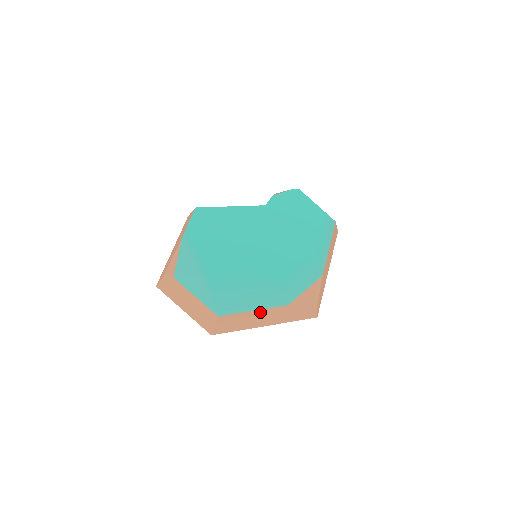
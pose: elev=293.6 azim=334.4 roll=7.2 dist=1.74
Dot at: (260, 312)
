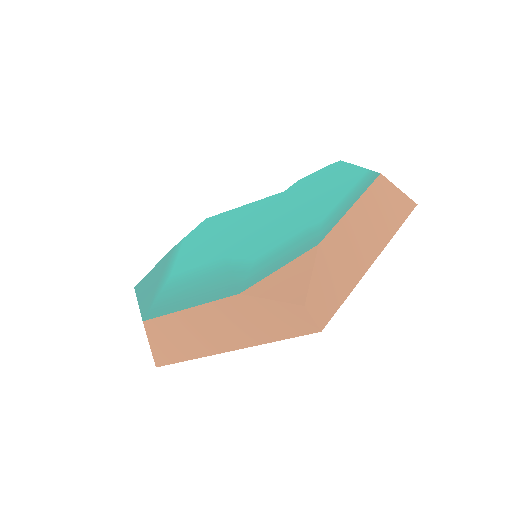
Dot at: (201, 313)
